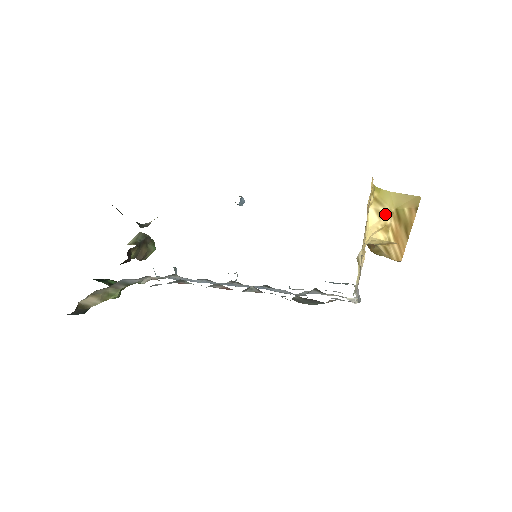
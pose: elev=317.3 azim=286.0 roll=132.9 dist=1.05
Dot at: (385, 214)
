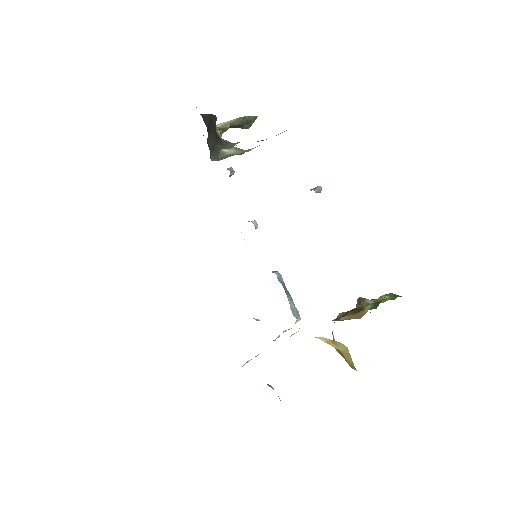
Dot at: (332, 346)
